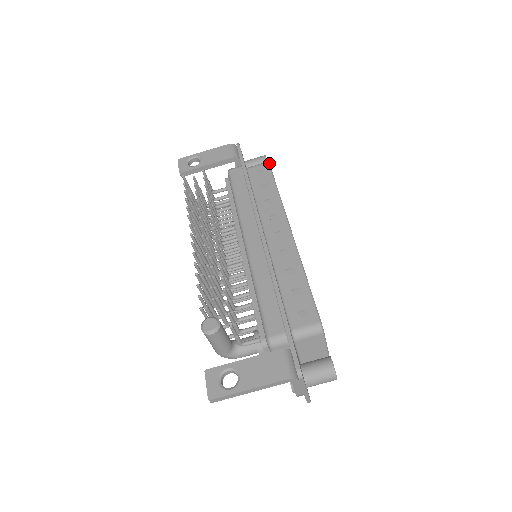
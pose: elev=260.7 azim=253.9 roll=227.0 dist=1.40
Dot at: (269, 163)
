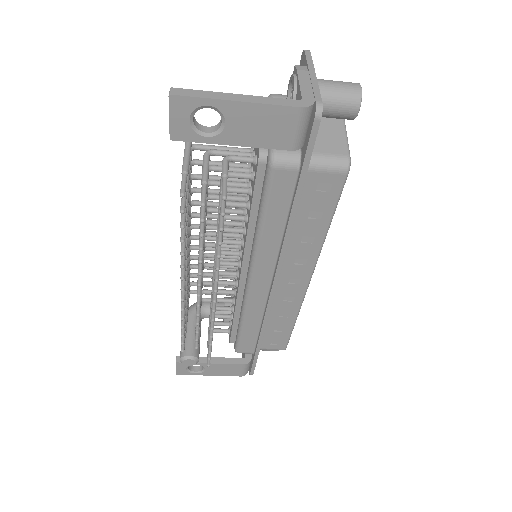
Dot at: occluded
